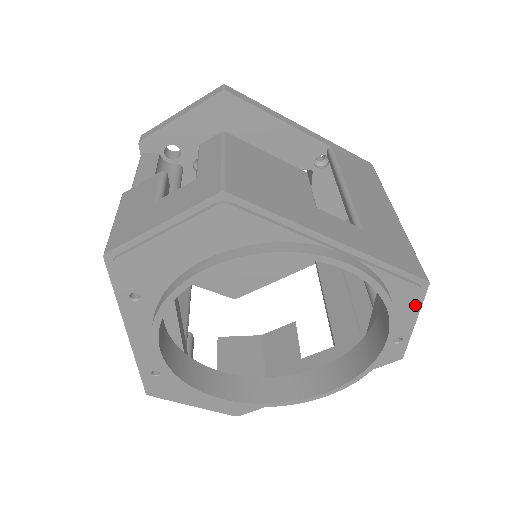
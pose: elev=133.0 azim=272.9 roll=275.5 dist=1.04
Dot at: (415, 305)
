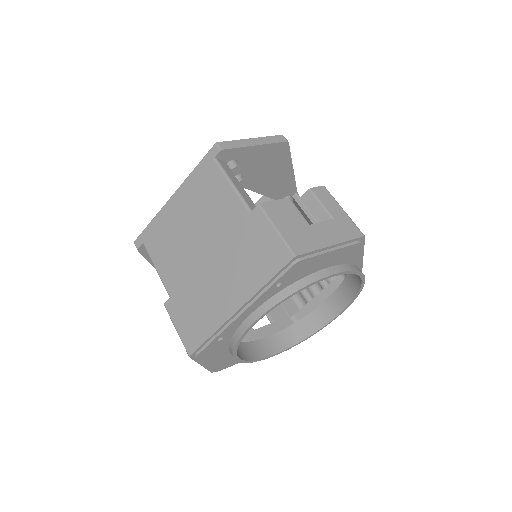
Dot at: occluded
